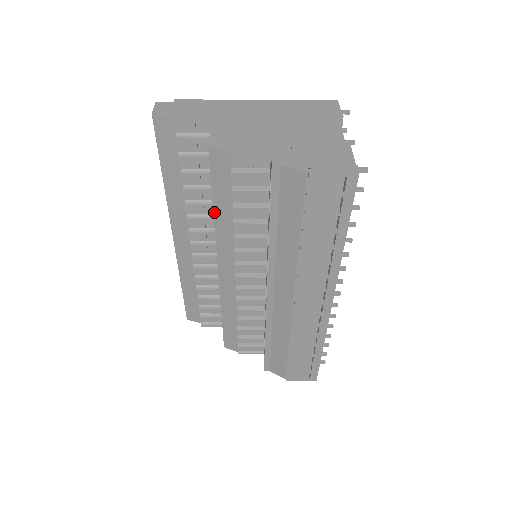
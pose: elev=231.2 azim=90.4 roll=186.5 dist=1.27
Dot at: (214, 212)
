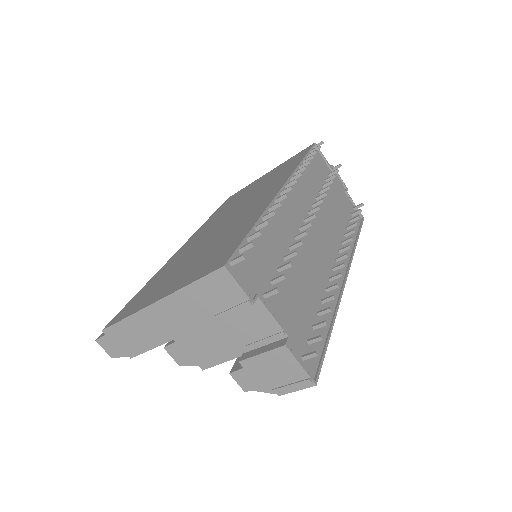
Dot at: occluded
